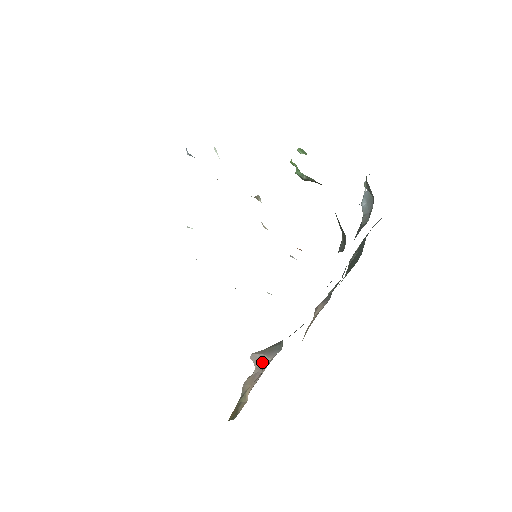
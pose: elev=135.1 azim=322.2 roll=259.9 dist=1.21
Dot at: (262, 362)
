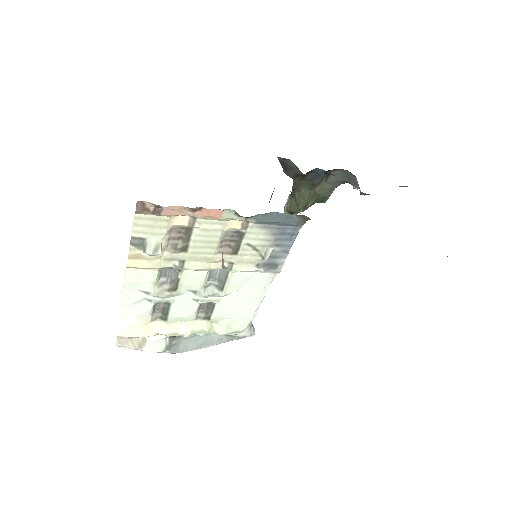
Dot at: (220, 242)
